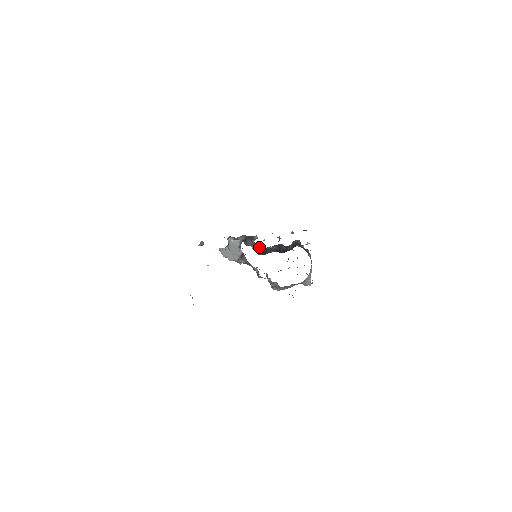
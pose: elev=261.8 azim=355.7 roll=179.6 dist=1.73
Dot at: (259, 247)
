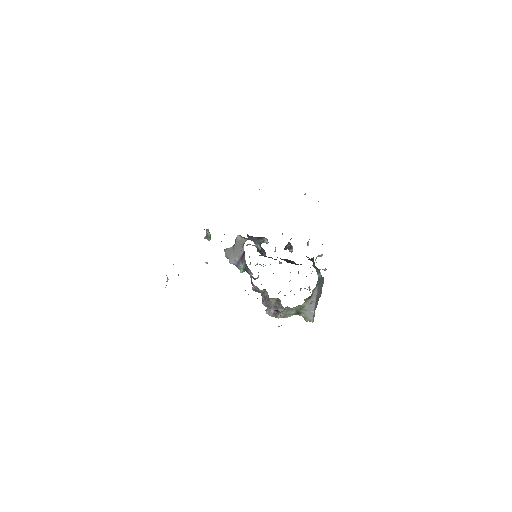
Dot at: occluded
